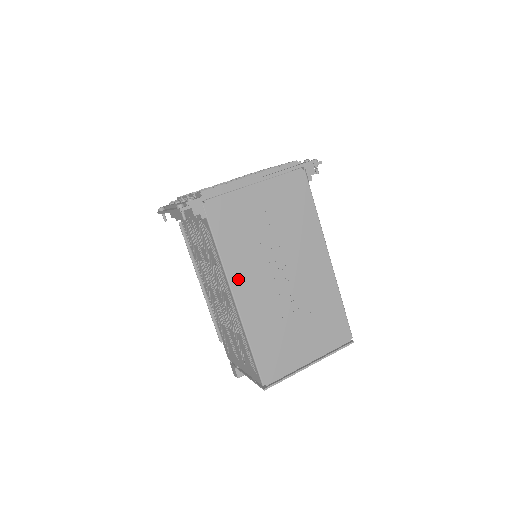
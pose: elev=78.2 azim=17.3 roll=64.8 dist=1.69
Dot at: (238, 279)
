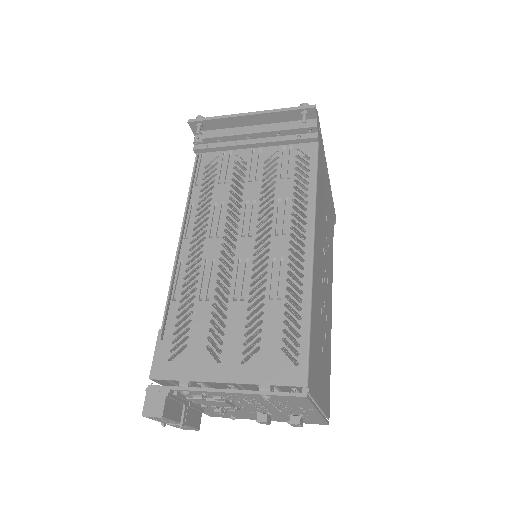
Dot at: (317, 225)
